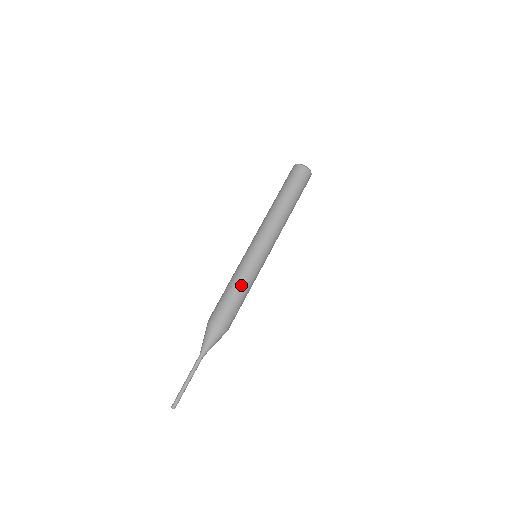
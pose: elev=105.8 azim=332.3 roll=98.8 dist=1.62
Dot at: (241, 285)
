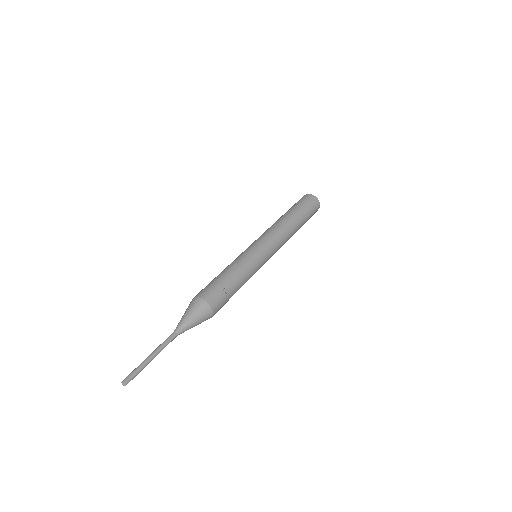
Dot at: (230, 267)
